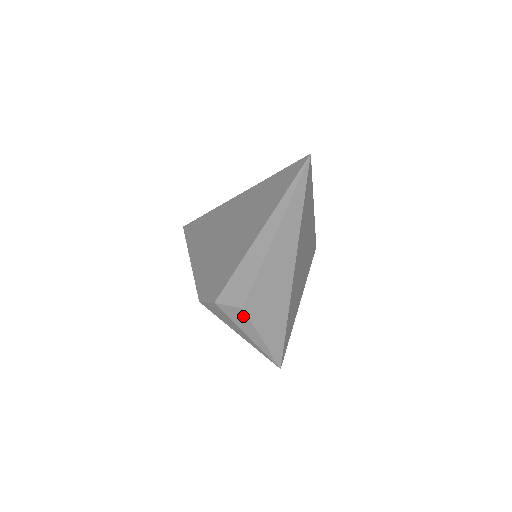
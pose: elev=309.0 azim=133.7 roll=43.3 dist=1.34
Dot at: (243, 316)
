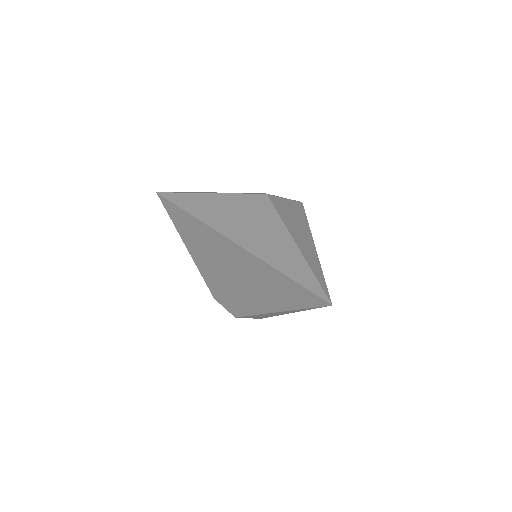
Dot at: occluded
